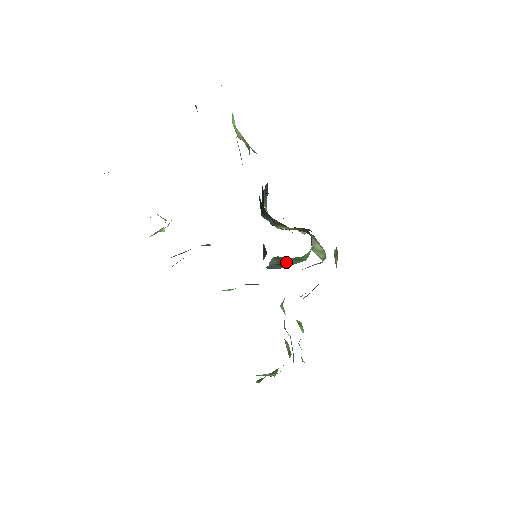
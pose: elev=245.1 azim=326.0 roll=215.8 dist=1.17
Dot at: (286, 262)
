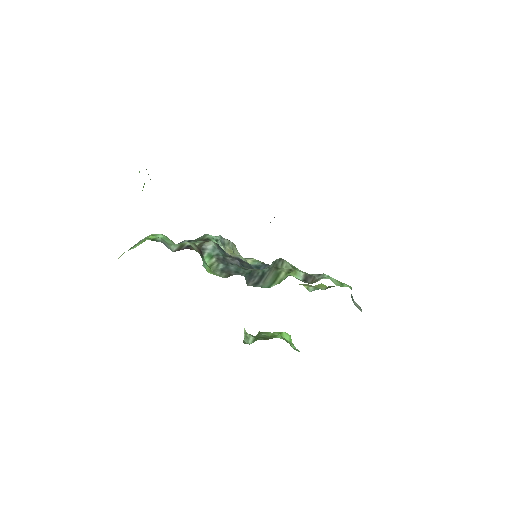
Dot at: (267, 276)
